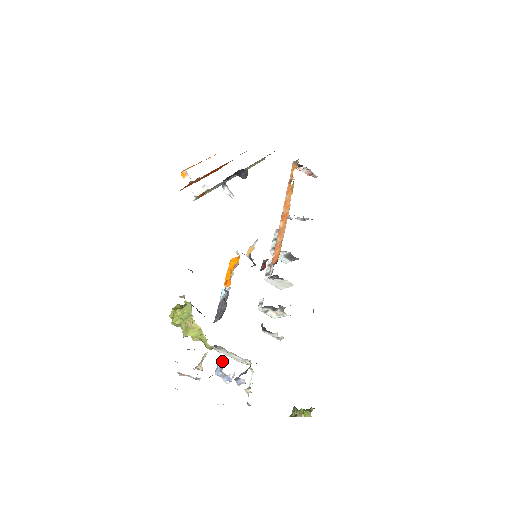
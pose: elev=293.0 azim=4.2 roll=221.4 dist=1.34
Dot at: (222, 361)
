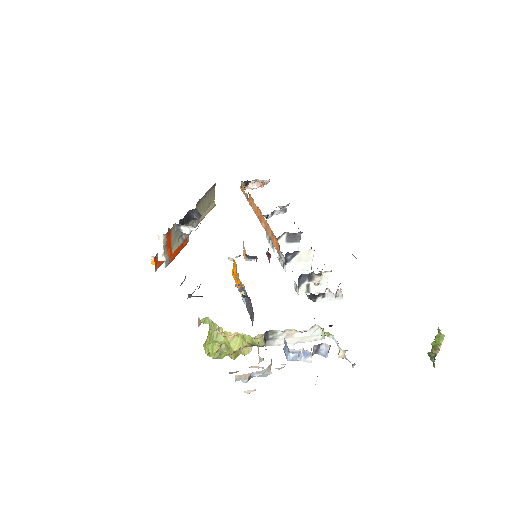
Dot at: (284, 343)
